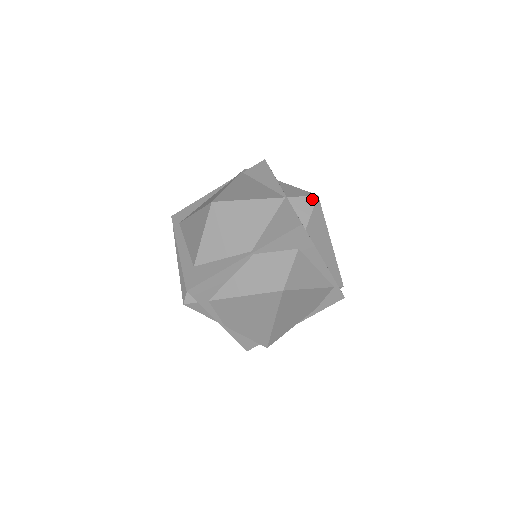
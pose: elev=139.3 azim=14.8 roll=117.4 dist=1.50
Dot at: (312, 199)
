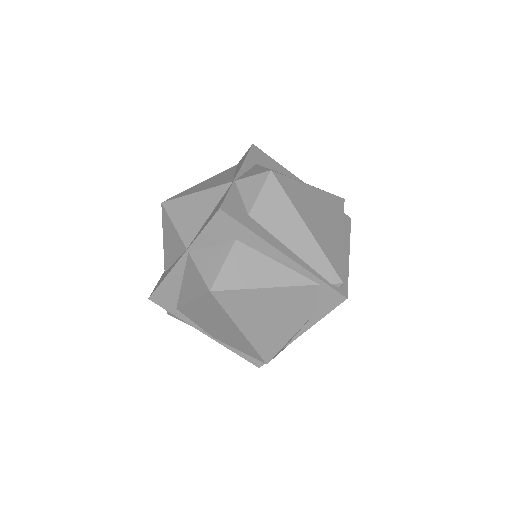
Dot at: (263, 176)
